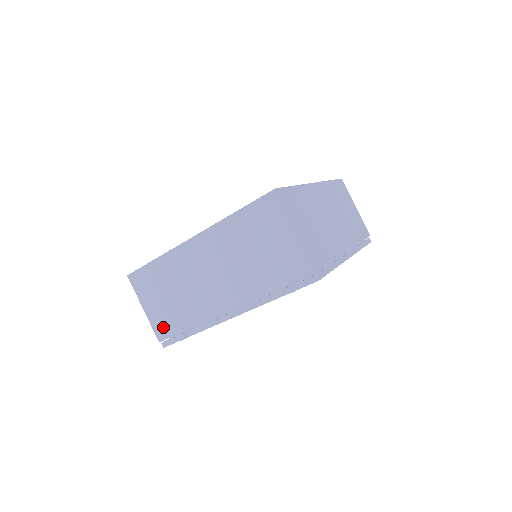
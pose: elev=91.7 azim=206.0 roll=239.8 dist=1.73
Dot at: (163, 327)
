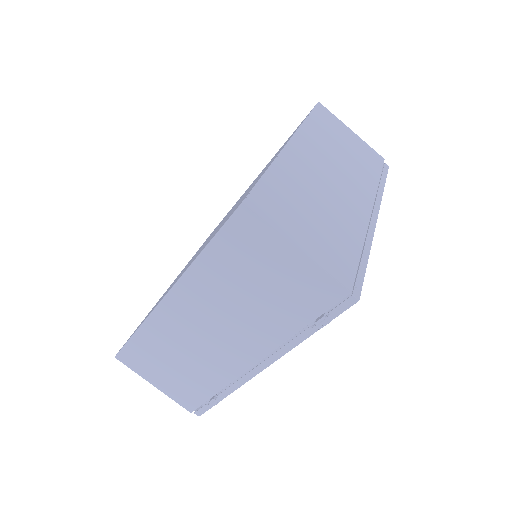
Dot at: (186, 398)
